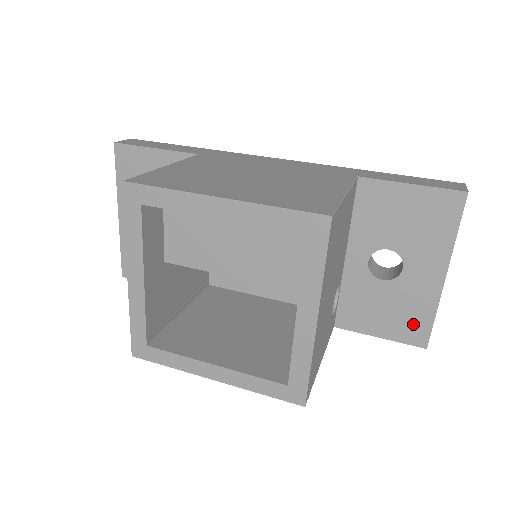
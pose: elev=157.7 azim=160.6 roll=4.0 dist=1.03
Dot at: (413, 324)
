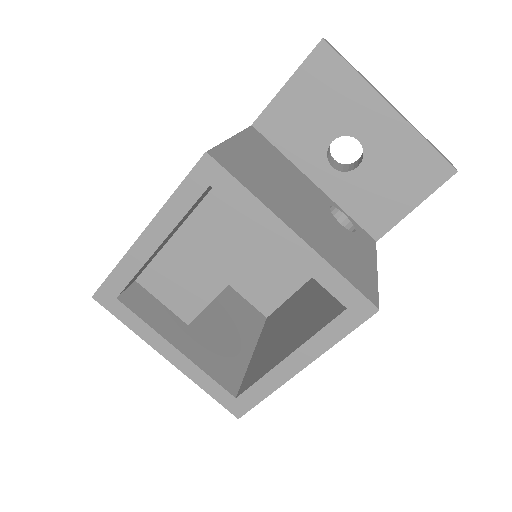
Dot at: (422, 167)
